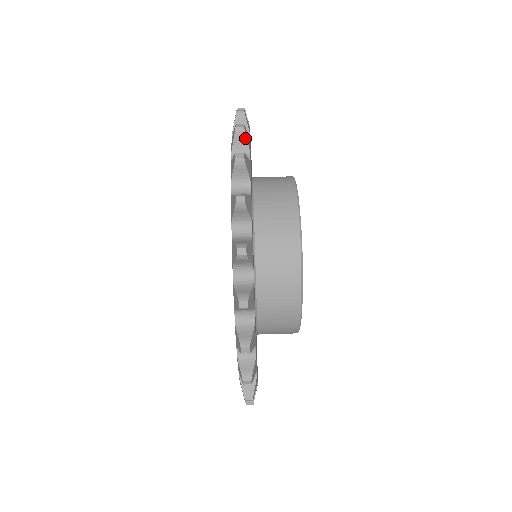
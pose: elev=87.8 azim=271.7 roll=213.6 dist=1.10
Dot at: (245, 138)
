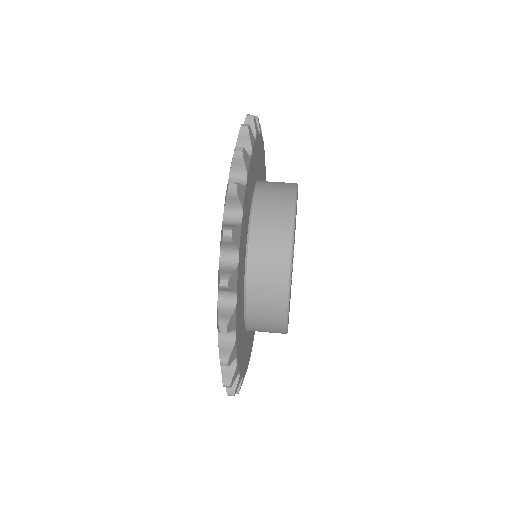
Dot at: occluded
